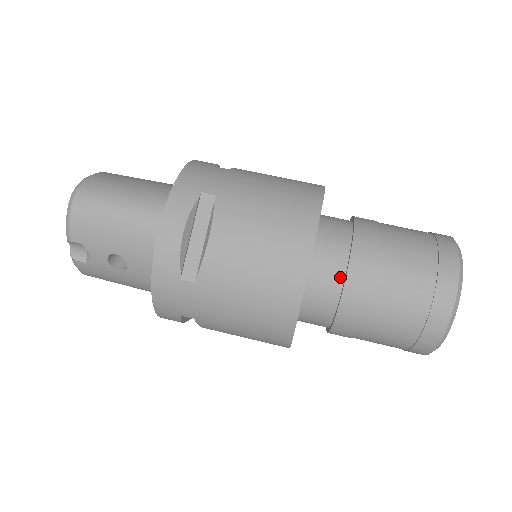
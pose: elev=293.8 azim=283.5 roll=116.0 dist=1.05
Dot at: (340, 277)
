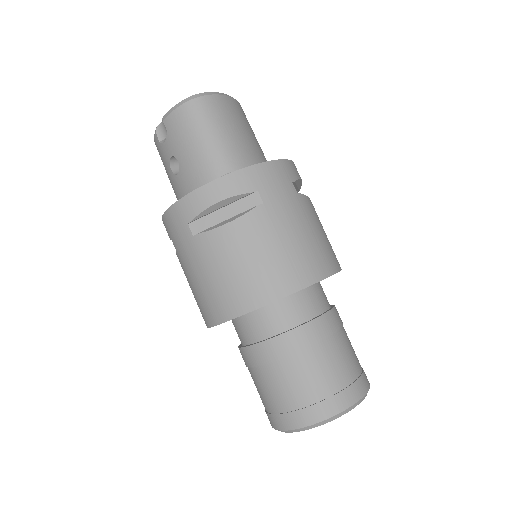
Dot at: (273, 332)
